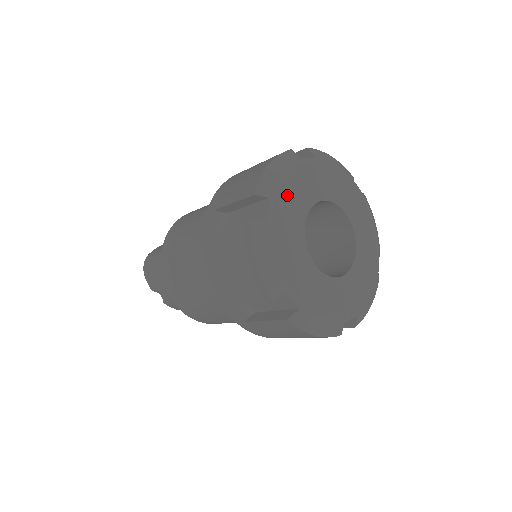
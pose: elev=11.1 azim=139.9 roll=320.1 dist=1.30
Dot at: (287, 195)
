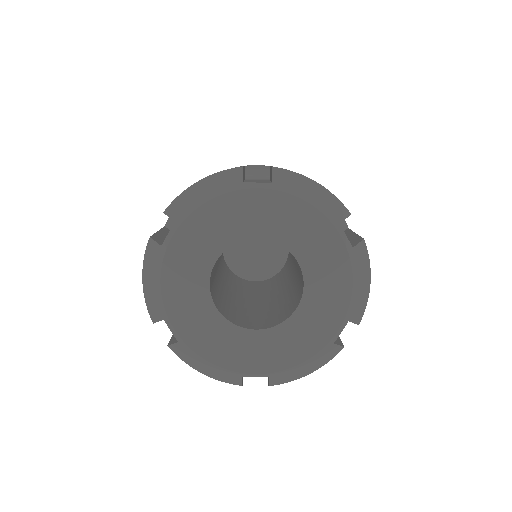
Dot at: (200, 223)
